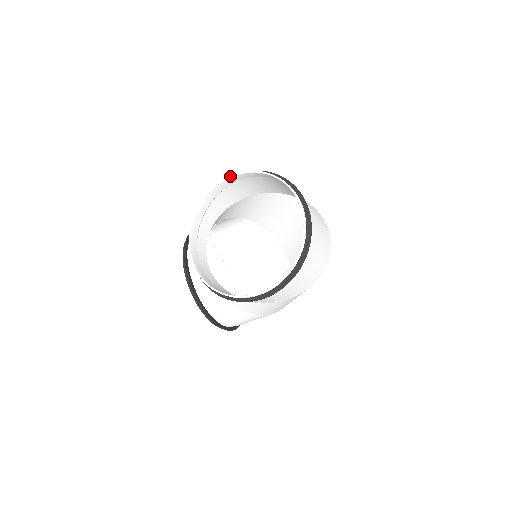
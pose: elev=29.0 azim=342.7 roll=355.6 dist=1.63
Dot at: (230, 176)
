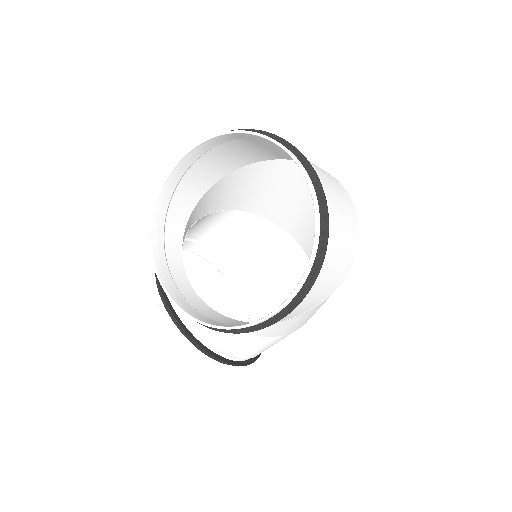
Dot at: (184, 153)
